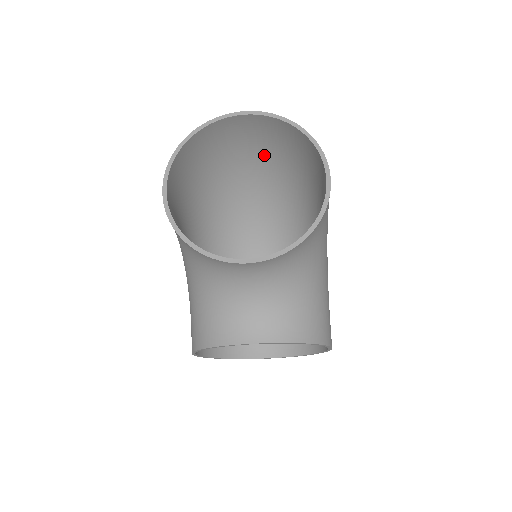
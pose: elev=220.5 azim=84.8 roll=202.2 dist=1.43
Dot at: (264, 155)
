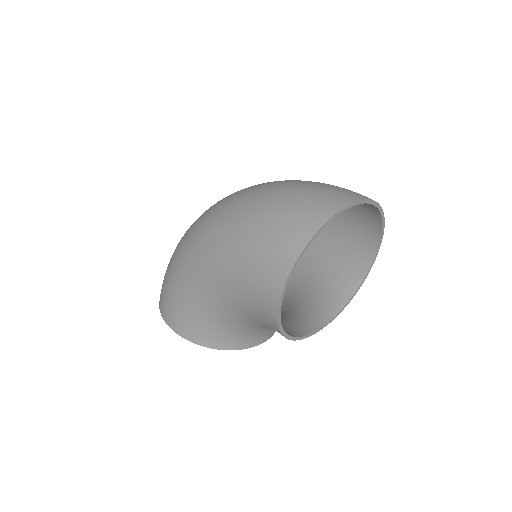
Dot at: occluded
